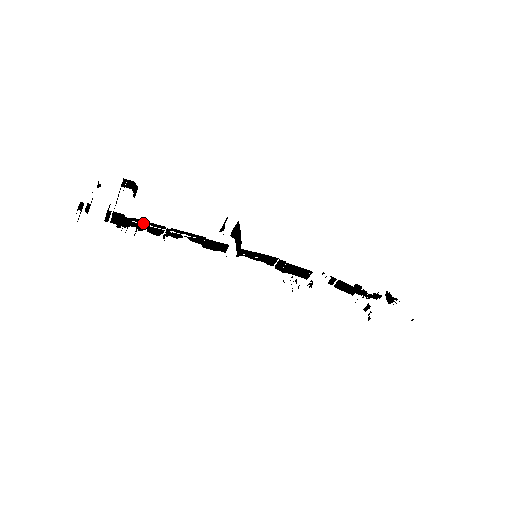
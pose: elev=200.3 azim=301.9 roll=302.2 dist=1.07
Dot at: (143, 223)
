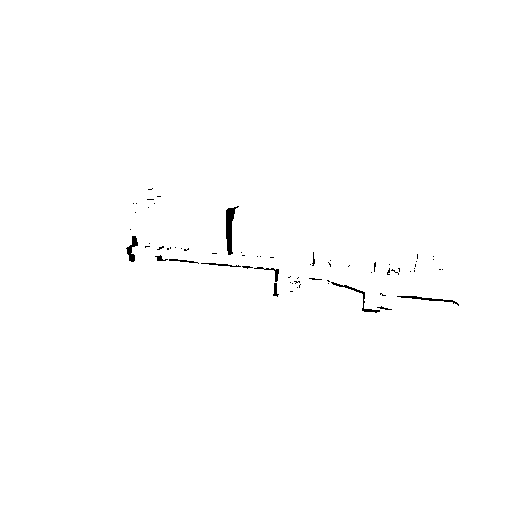
Dot at: occluded
